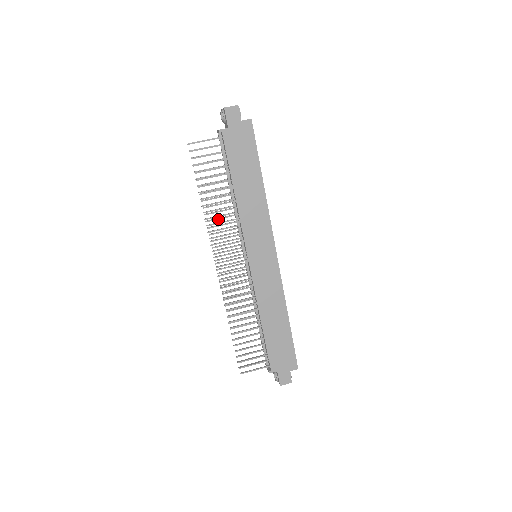
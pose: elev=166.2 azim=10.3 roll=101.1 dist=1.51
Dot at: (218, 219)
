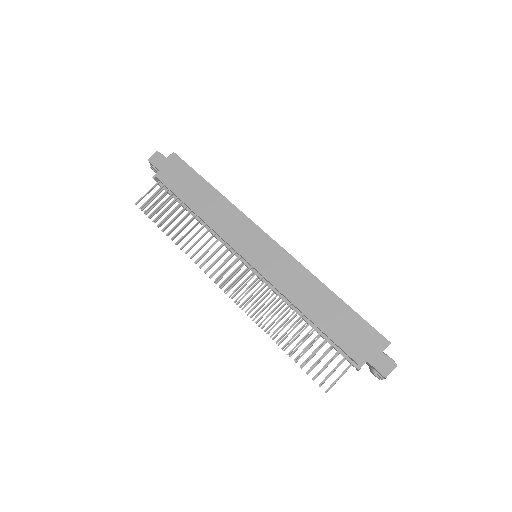
Dot at: (195, 244)
